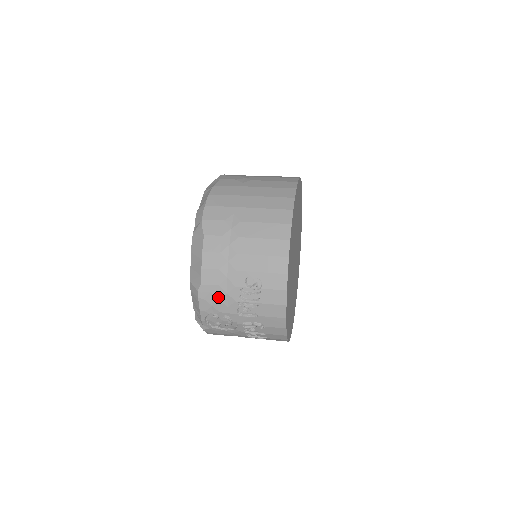
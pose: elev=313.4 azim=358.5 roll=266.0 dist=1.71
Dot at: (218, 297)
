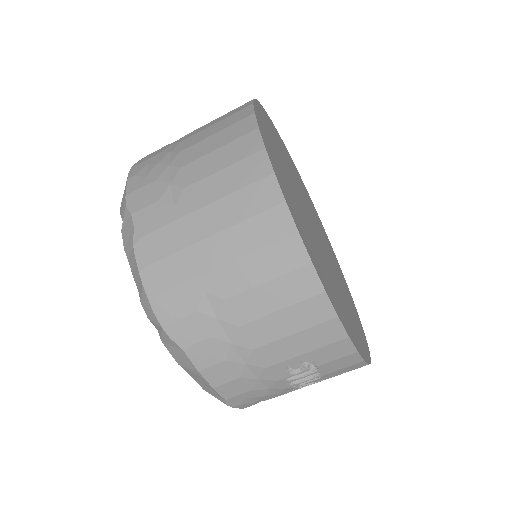
Dot at: (259, 396)
